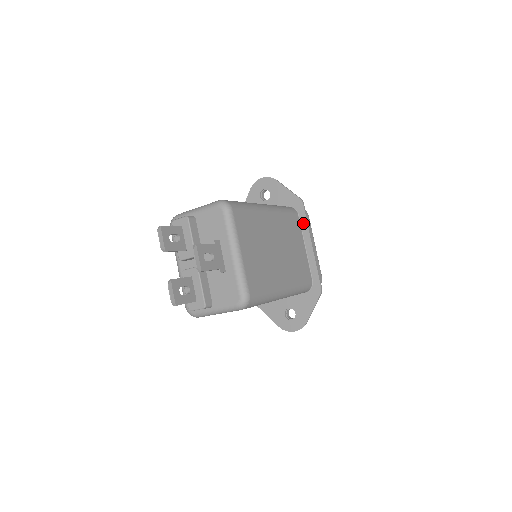
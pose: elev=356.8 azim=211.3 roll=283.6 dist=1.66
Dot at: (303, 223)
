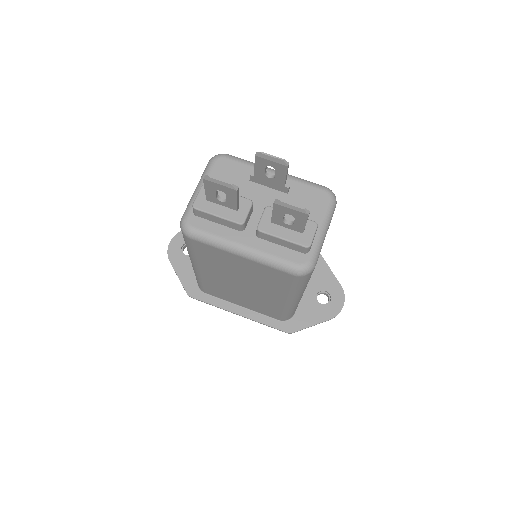
Dot at: occluded
